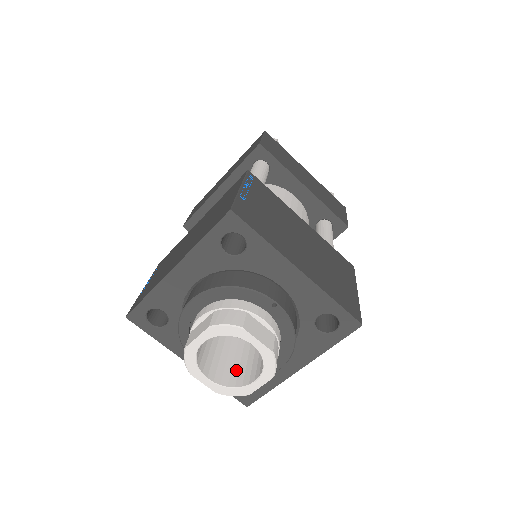
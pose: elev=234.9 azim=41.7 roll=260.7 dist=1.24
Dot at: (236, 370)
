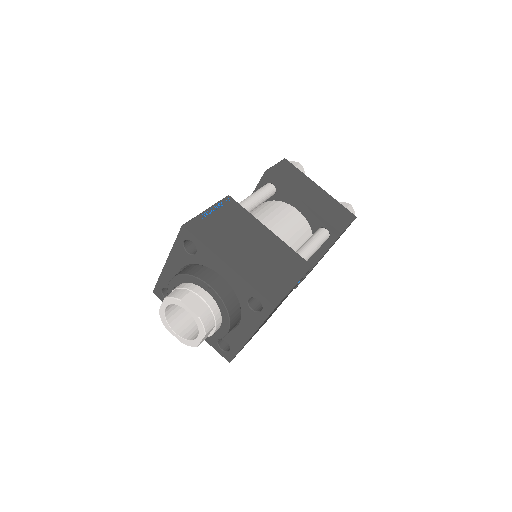
Dot at: (198, 330)
